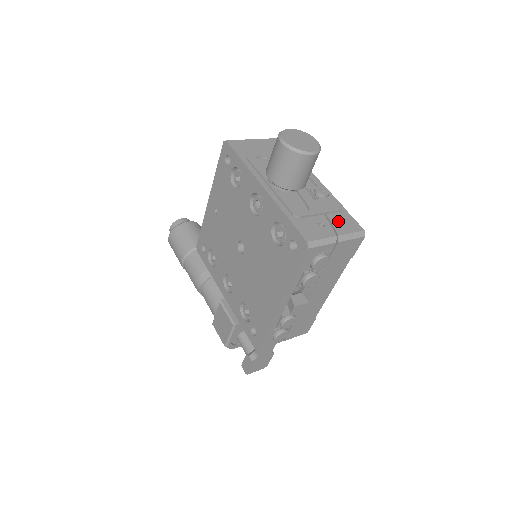
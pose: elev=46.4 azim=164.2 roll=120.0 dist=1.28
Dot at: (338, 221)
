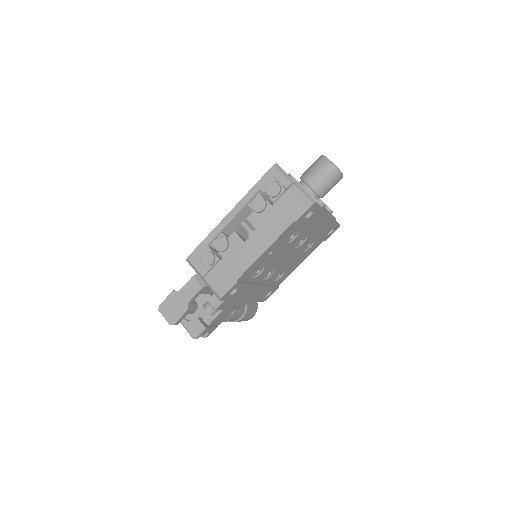
Dot at: occluded
